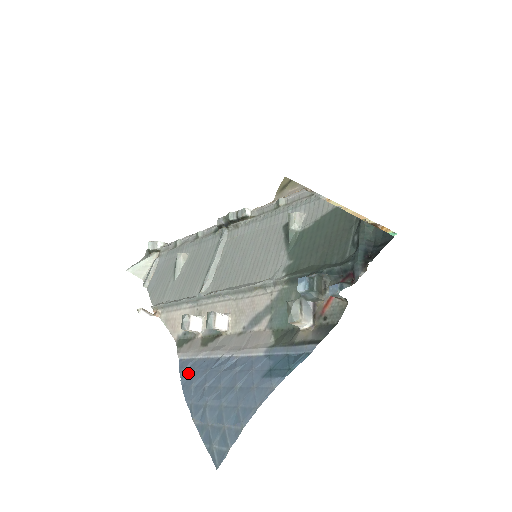
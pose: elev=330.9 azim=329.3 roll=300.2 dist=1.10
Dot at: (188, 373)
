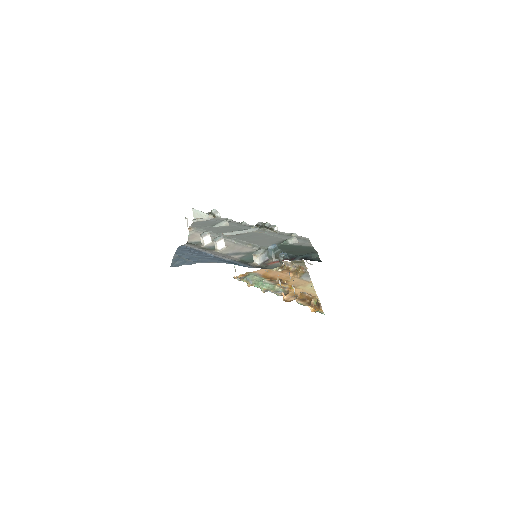
Dot at: (186, 247)
